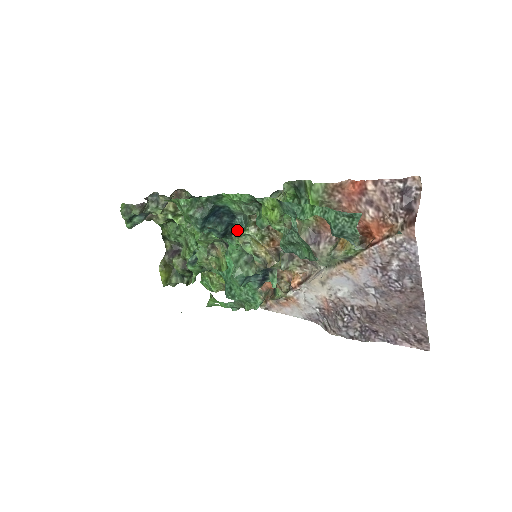
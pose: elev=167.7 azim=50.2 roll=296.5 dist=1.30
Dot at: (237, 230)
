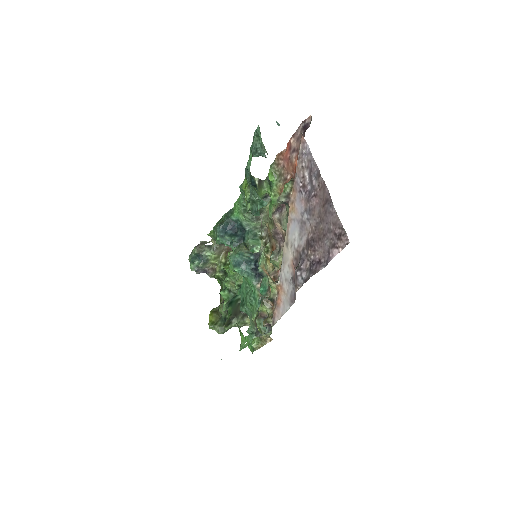
Dot at: (247, 241)
